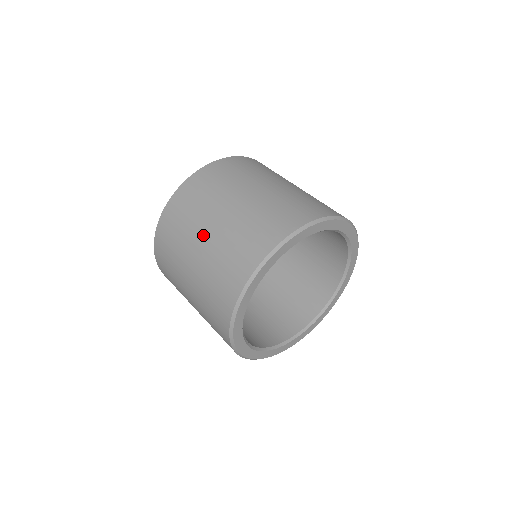
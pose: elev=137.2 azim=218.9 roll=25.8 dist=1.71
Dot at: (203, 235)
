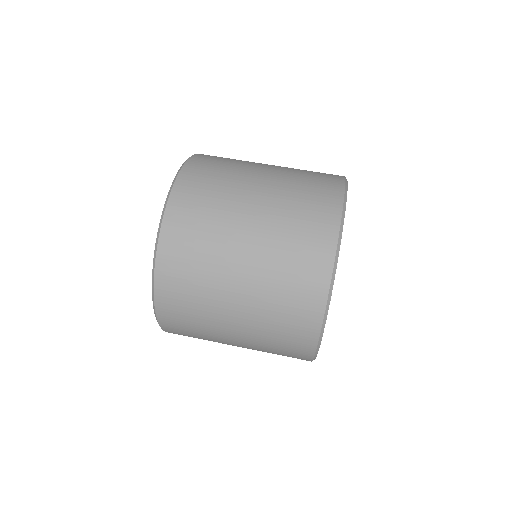
Dot at: (254, 194)
